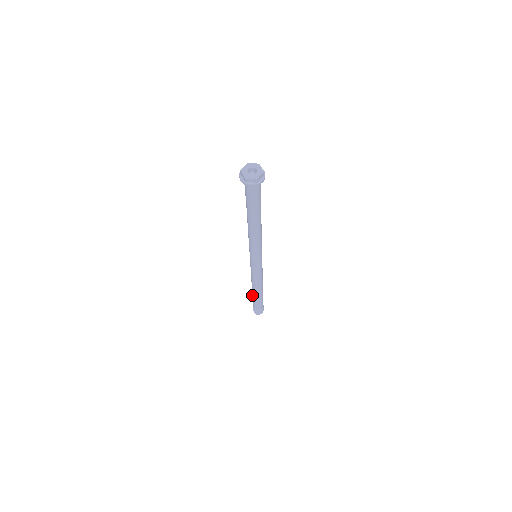
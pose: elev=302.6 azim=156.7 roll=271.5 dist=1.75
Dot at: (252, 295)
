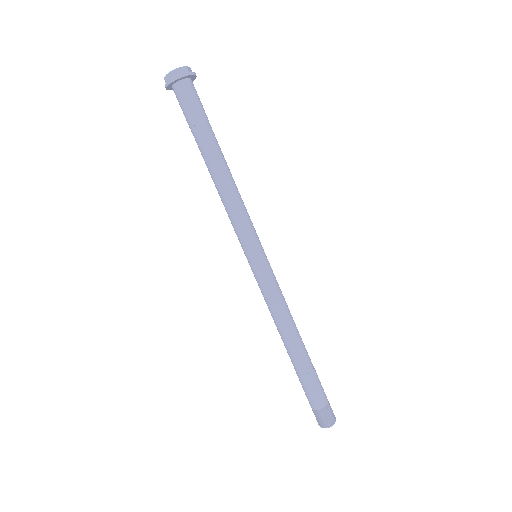
Dot at: occluded
